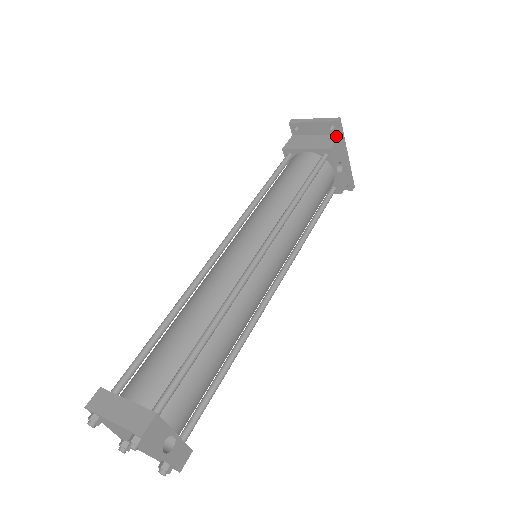
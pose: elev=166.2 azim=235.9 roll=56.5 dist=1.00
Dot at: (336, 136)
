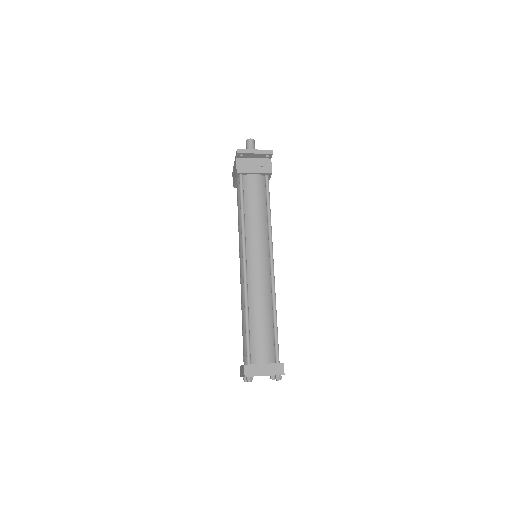
Dot at: (269, 160)
